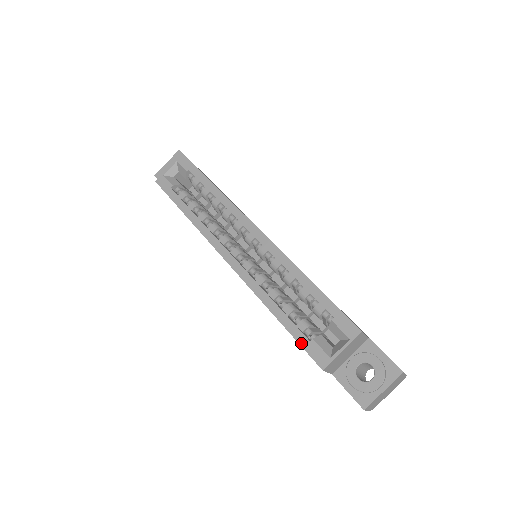
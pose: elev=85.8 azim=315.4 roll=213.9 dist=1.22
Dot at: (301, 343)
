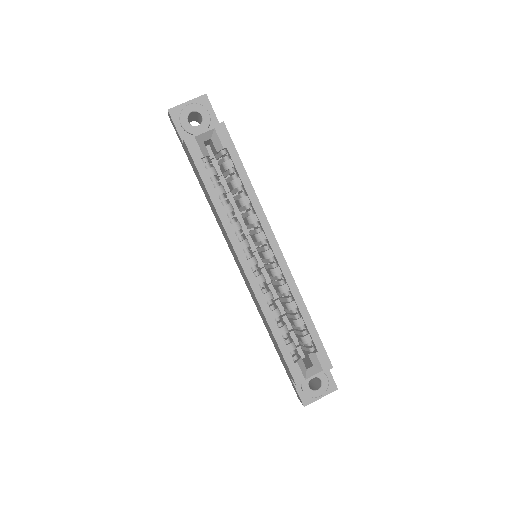
Dot at: (288, 362)
